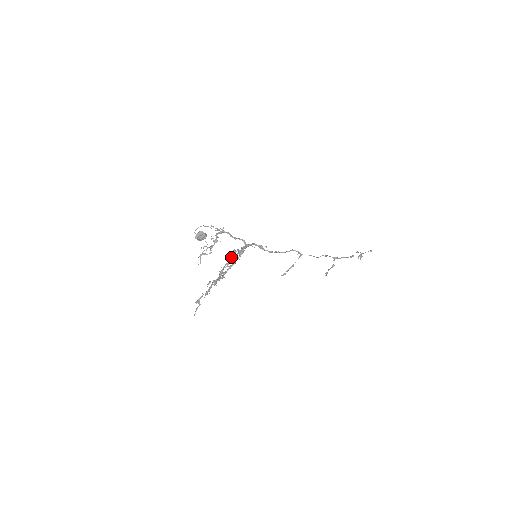
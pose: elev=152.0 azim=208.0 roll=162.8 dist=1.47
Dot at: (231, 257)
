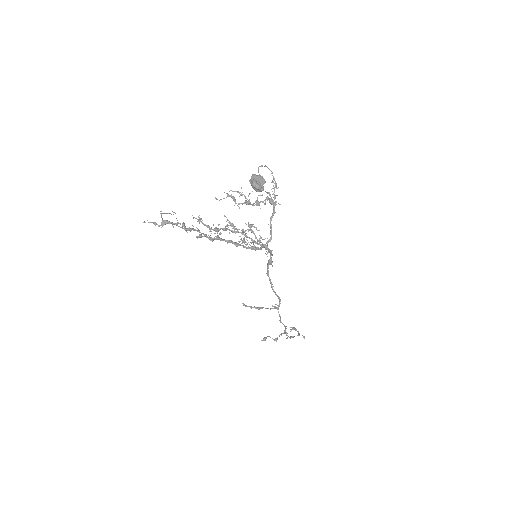
Dot at: (243, 233)
